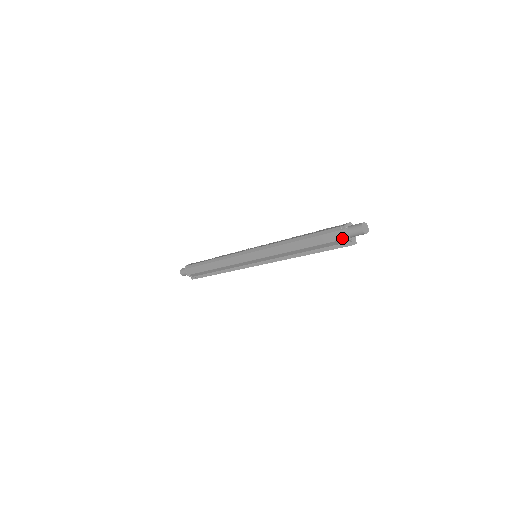
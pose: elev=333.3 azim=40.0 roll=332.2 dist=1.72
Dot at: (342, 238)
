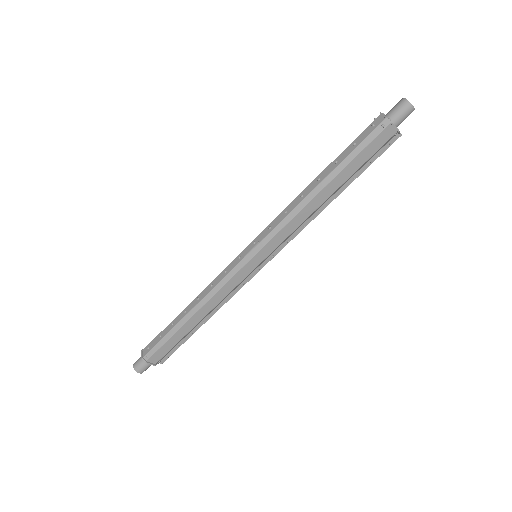
Dot at: (389, 137)
